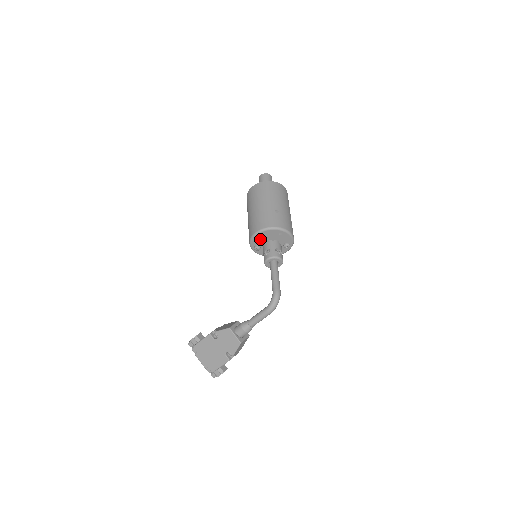
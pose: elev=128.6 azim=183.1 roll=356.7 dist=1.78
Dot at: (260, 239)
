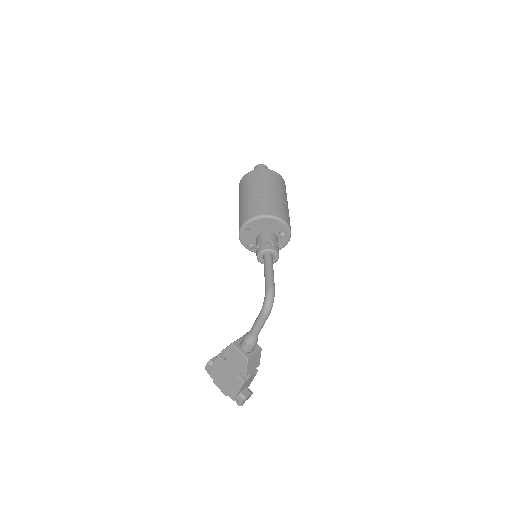
Dot at: (249, 234)
